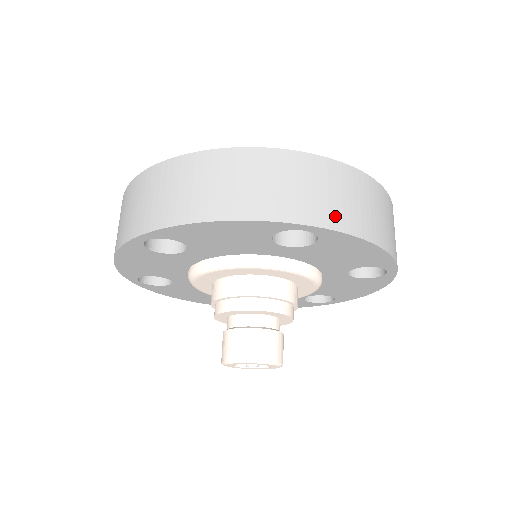
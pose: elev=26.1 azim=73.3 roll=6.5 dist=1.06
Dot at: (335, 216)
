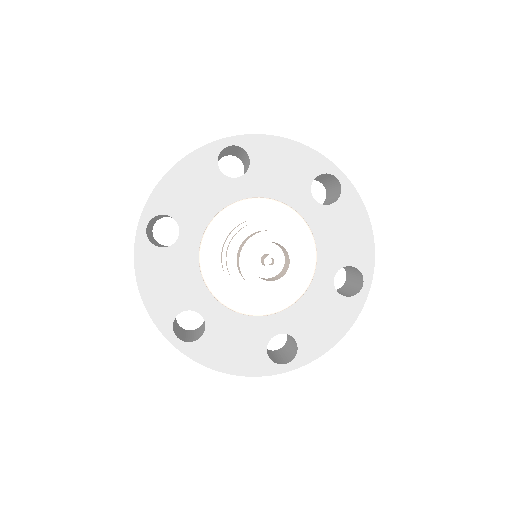
Dot at: occluded
